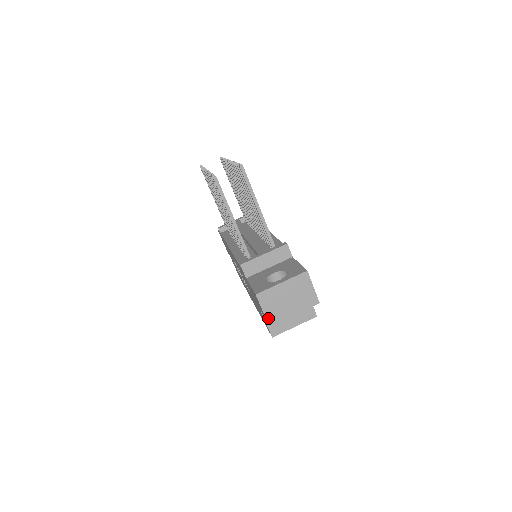
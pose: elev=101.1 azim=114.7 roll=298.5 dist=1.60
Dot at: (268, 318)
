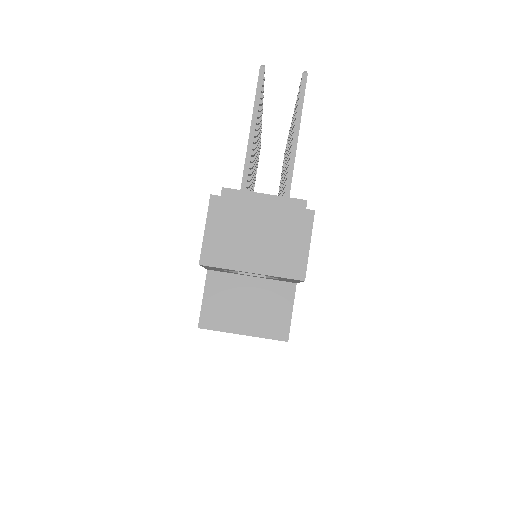
Dot at: (206, 248)
